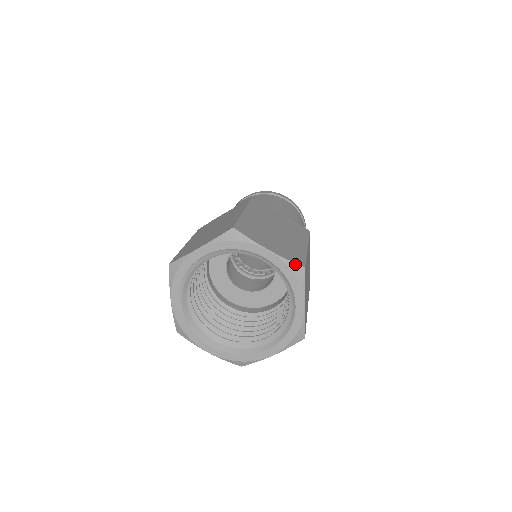
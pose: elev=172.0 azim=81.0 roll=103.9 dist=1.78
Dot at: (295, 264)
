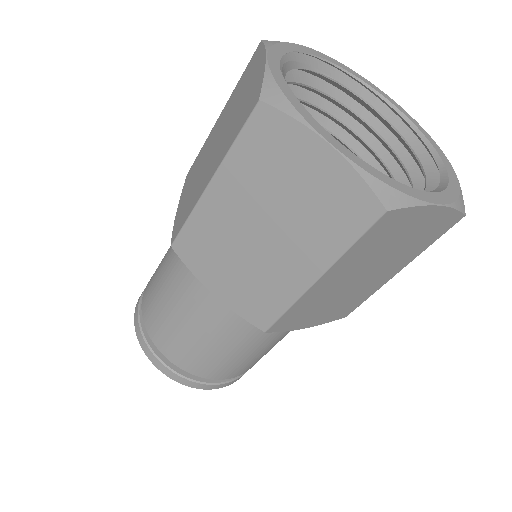
Dot at: occluded
